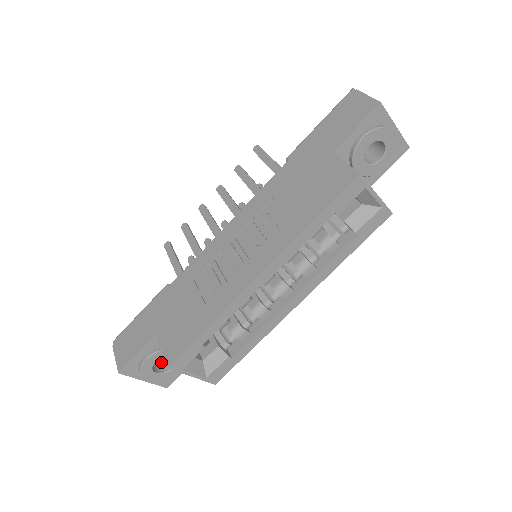
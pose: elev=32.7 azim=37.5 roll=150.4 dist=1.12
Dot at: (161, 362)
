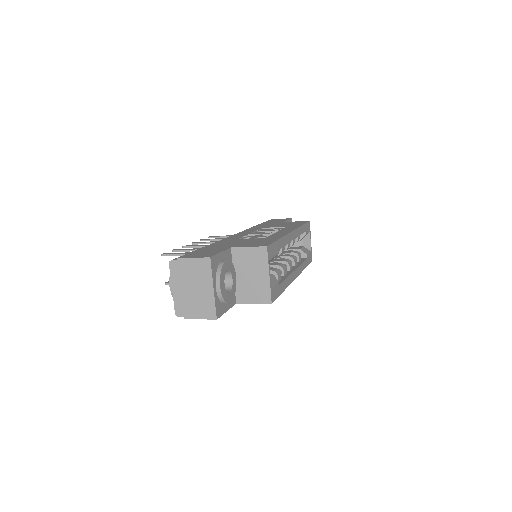
Dot at: occluded
